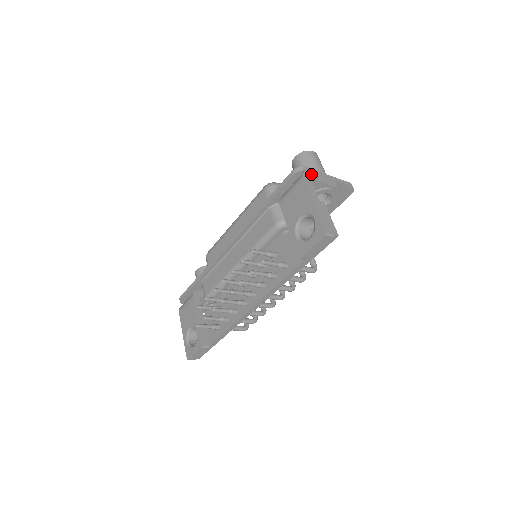
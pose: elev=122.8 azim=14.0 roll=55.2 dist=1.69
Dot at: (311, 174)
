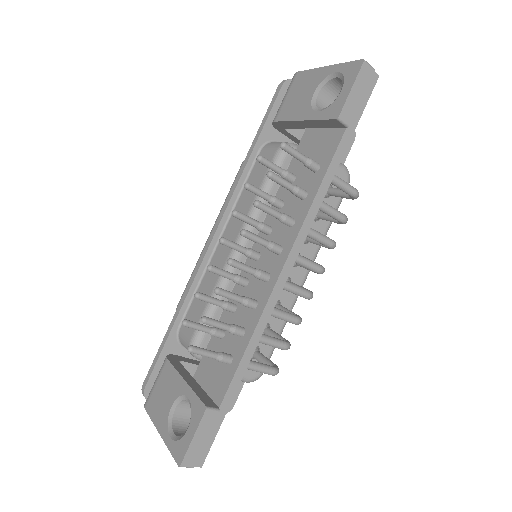
Dot at: occluded
